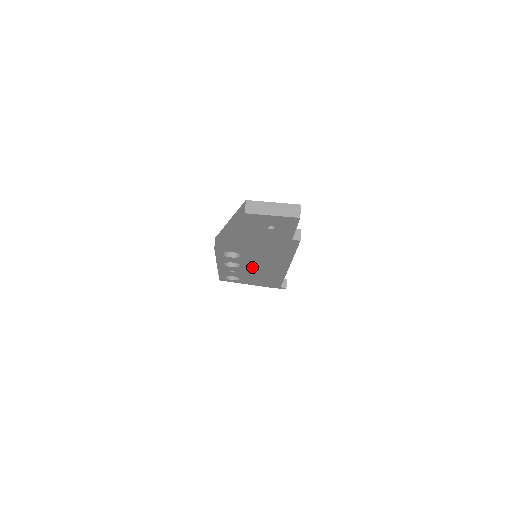
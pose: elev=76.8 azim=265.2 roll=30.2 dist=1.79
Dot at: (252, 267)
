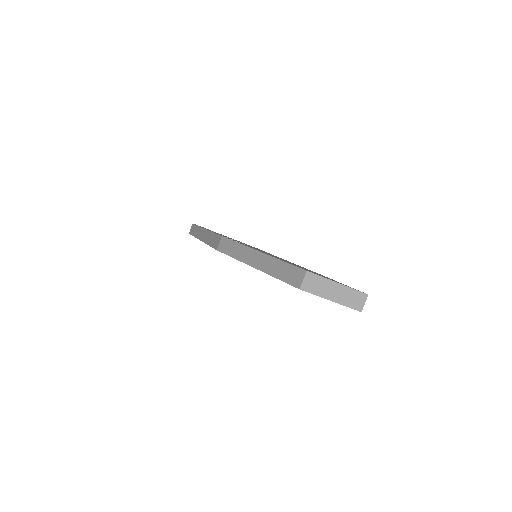
Dot at: occluded
